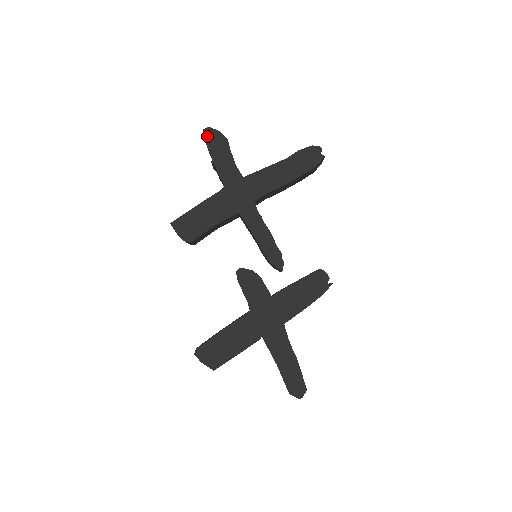
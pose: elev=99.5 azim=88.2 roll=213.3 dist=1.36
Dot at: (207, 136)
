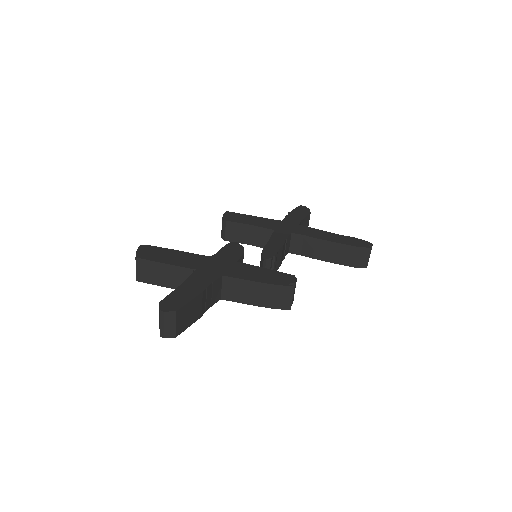
Dot at: (300, 207)
